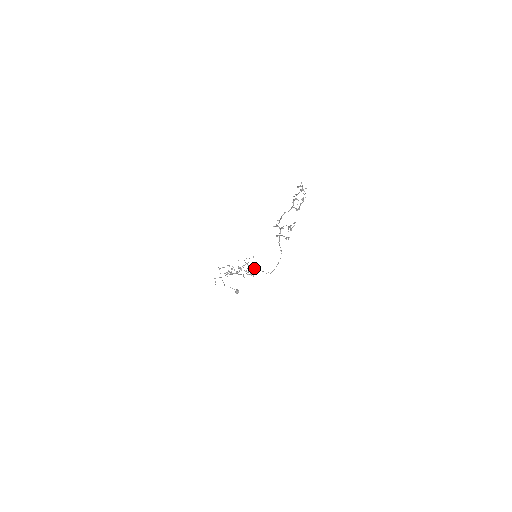
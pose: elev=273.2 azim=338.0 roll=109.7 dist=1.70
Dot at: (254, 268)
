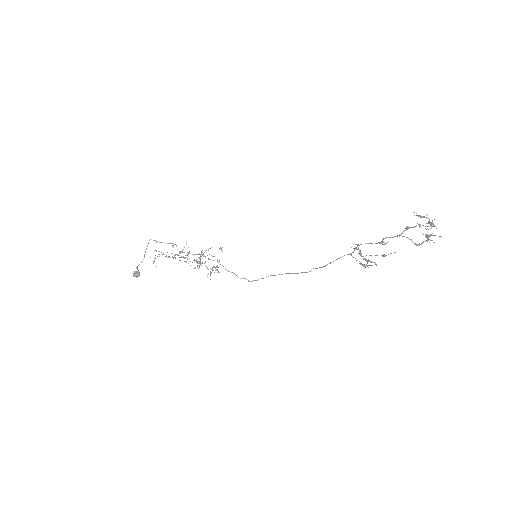
Dot at: occluded
